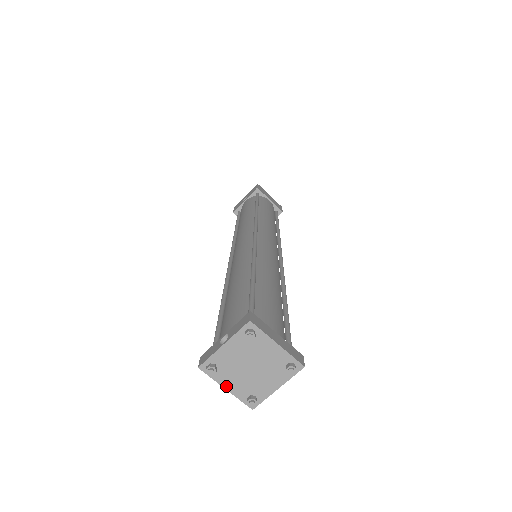
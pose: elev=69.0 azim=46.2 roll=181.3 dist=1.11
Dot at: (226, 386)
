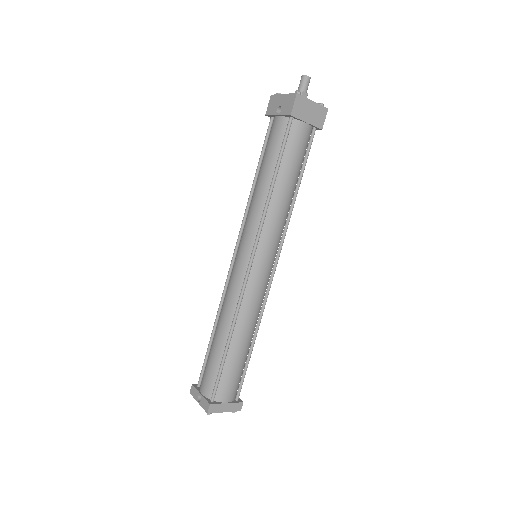
Dot at: occluded
